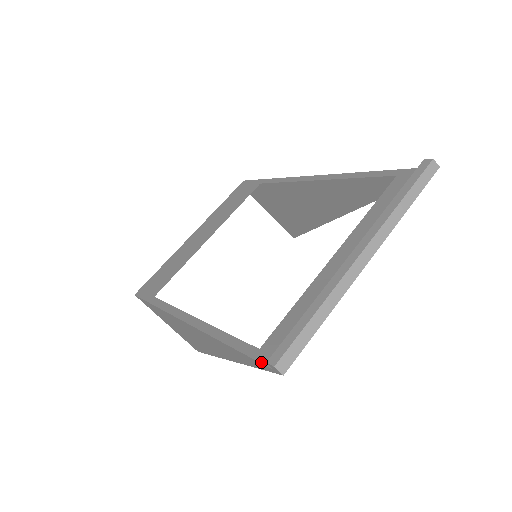
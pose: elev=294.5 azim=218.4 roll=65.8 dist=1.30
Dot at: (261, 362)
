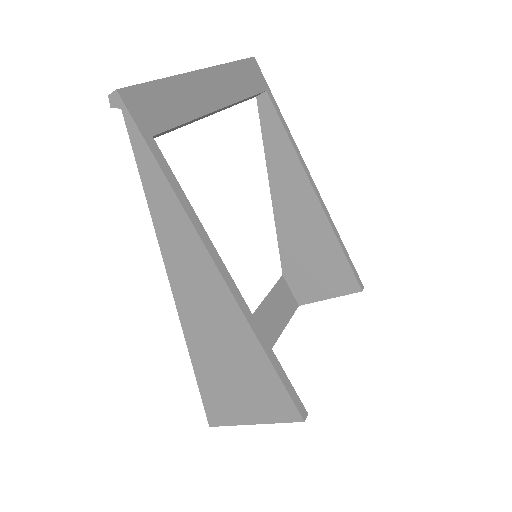
Dot at: (127, 130)
